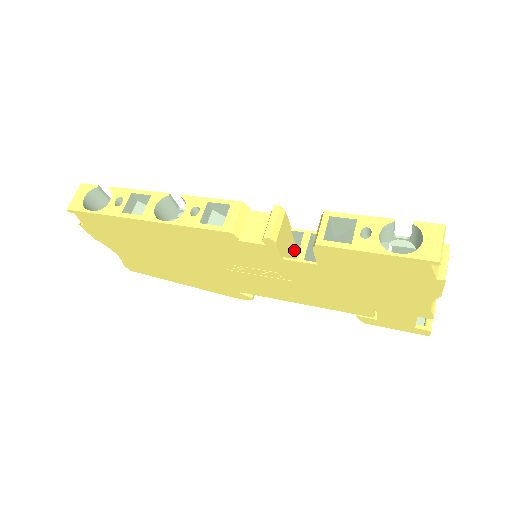
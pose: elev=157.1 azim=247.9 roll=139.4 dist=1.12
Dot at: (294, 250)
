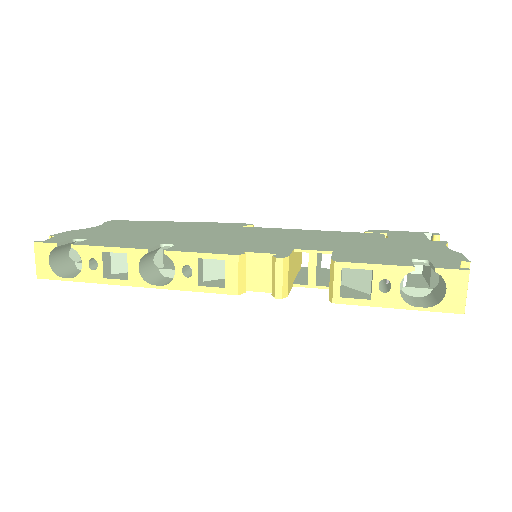
Dot at: (297, 252)
